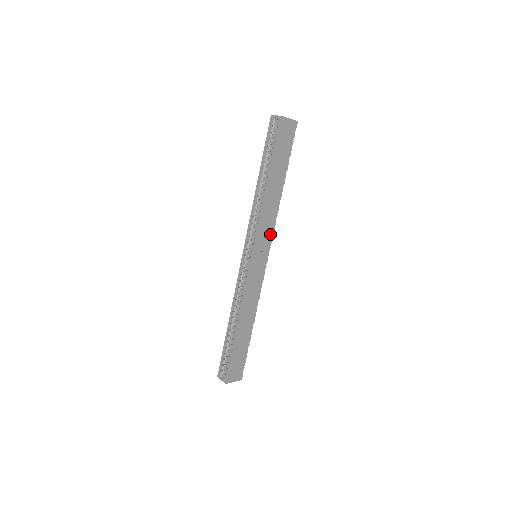
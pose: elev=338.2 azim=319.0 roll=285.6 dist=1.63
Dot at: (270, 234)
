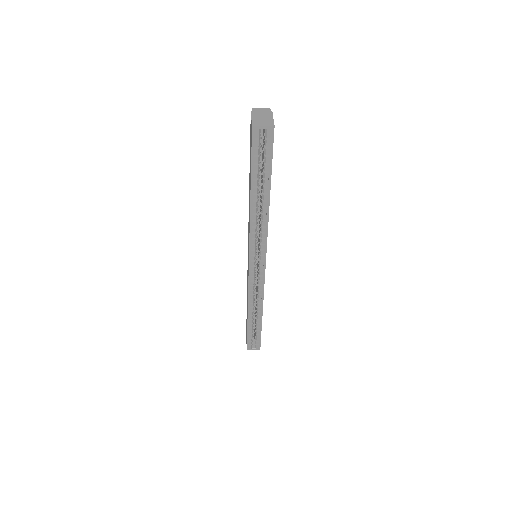
Dot at: occluded
